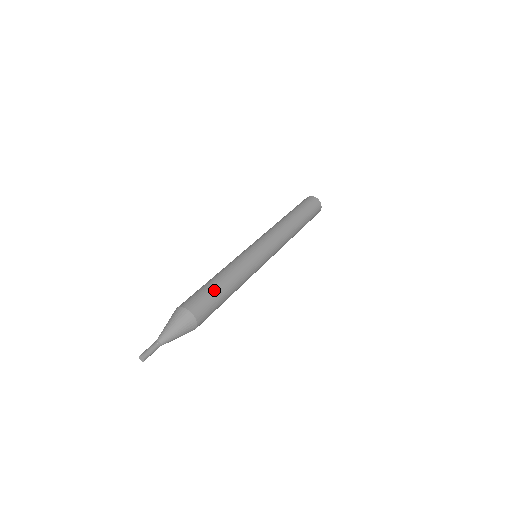
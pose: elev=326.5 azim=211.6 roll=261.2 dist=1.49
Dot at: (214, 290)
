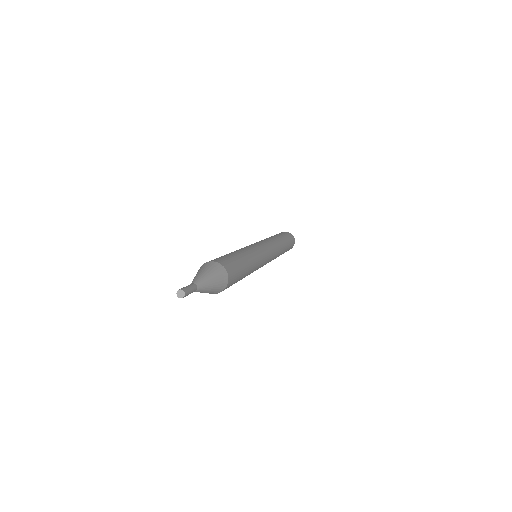
Dot at: (242, 265)
